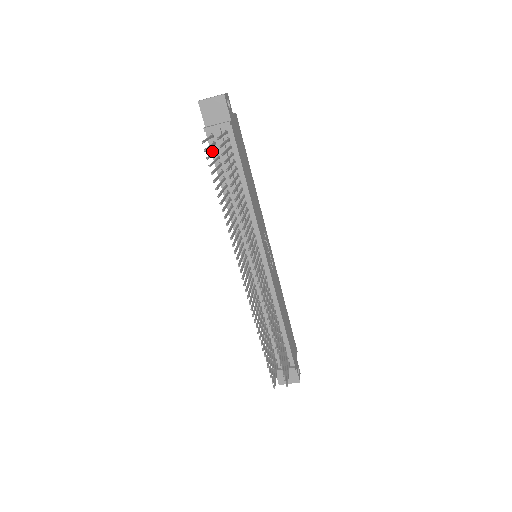
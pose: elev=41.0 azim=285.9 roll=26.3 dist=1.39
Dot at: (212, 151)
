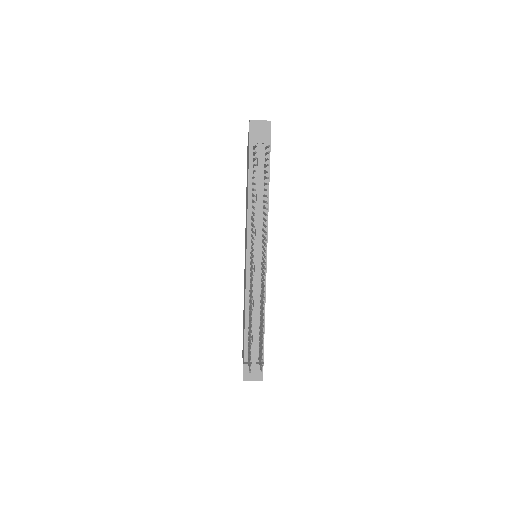
Dot at: (250, 160)
